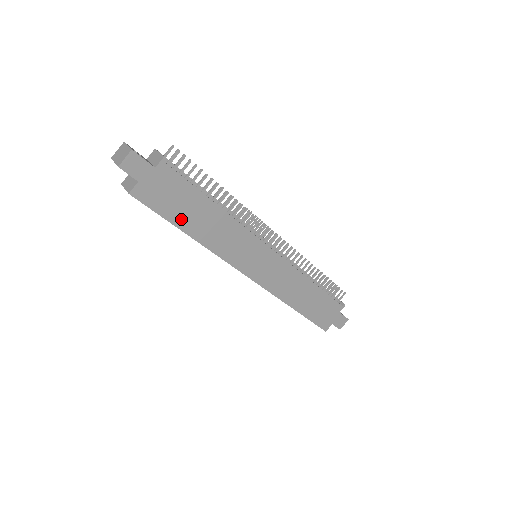
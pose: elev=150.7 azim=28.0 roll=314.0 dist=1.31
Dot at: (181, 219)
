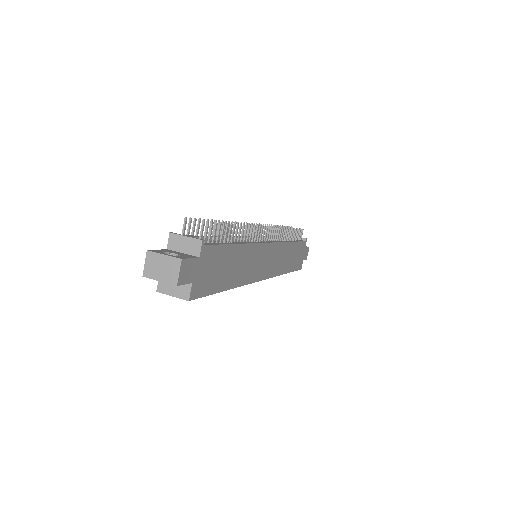
Dot at: (222, 282)
